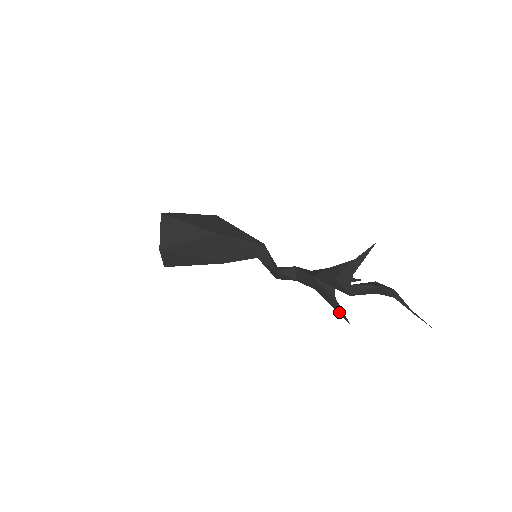
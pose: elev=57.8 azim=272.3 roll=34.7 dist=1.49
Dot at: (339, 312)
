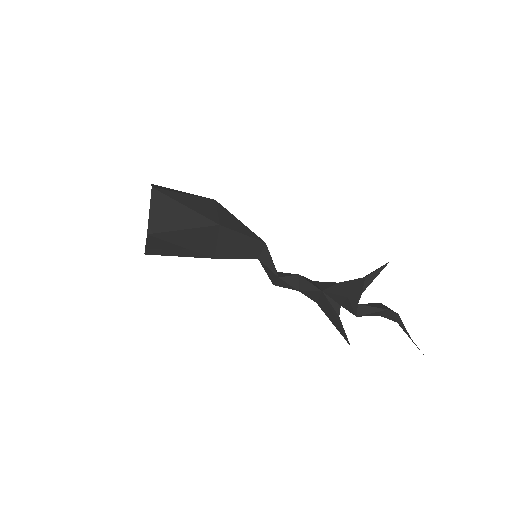
Dot at: (341, 332)
